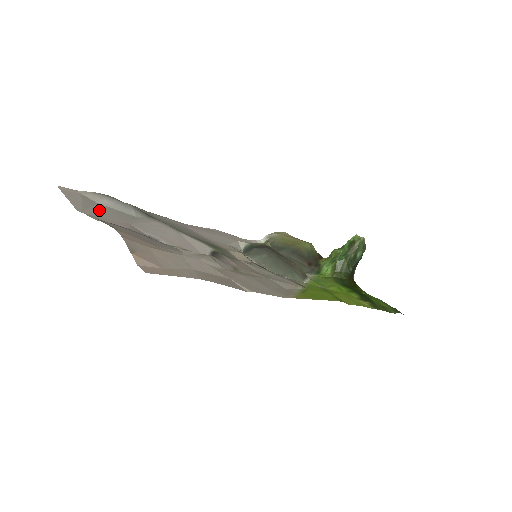
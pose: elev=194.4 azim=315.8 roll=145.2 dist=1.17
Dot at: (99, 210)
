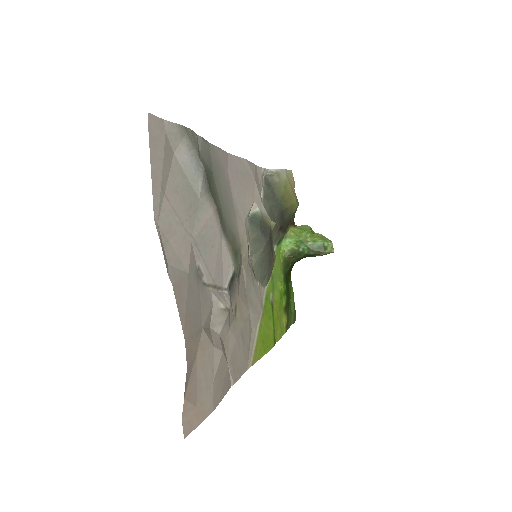
Dot at: (173, 195)
